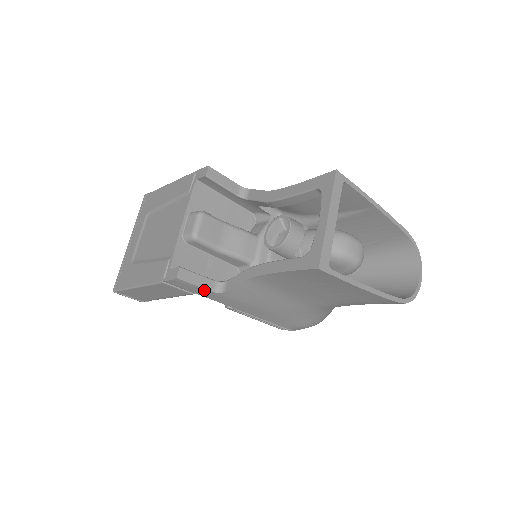
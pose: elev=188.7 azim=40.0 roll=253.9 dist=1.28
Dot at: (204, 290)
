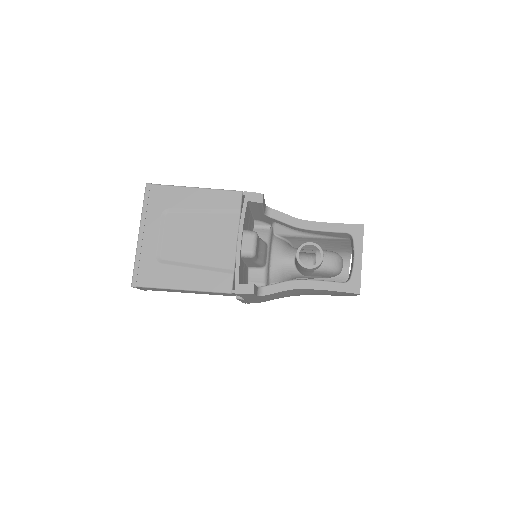
Dot at: (253, 296)
